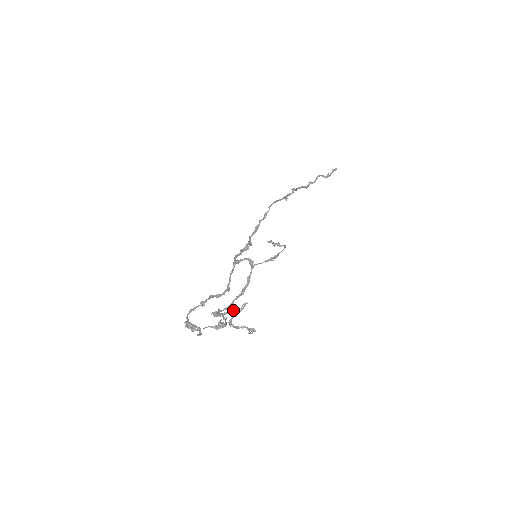
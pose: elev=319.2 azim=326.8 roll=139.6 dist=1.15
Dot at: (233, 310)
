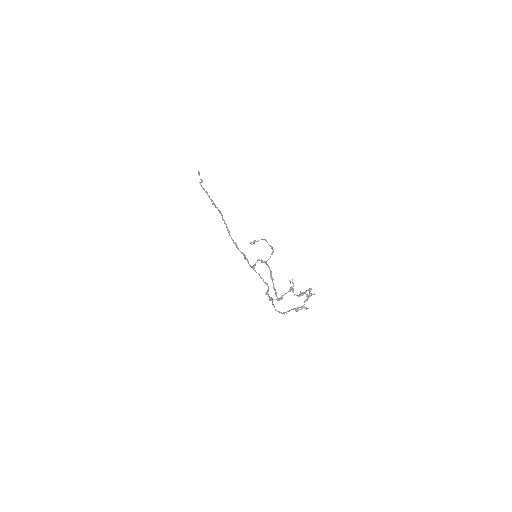
Dot at: (291, 289)
